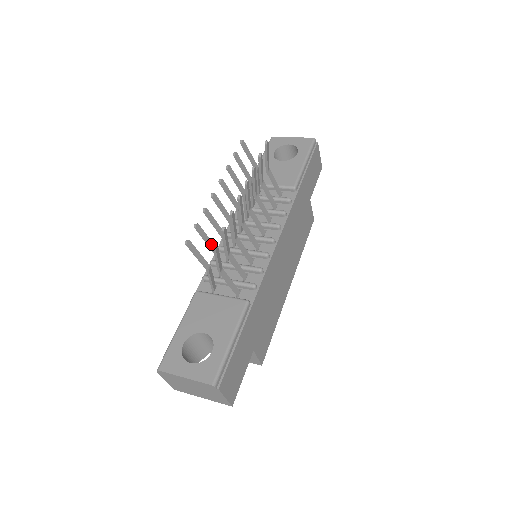
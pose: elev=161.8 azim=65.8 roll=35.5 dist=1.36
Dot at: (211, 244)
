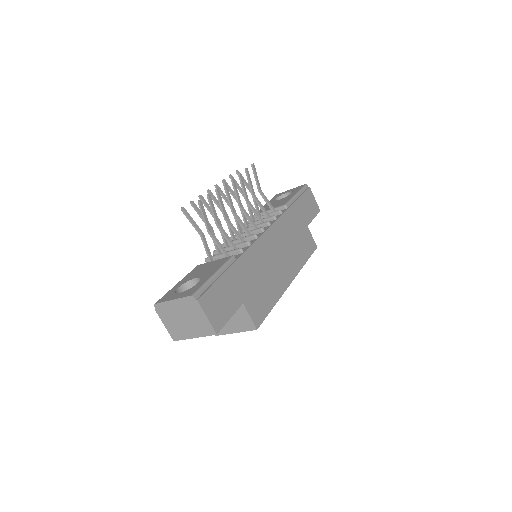
Dot at: occluded
